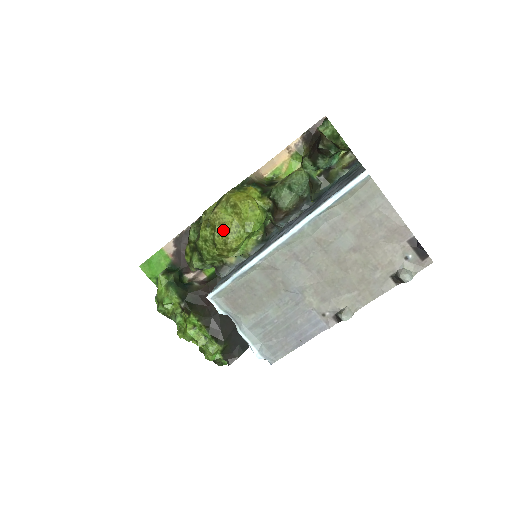
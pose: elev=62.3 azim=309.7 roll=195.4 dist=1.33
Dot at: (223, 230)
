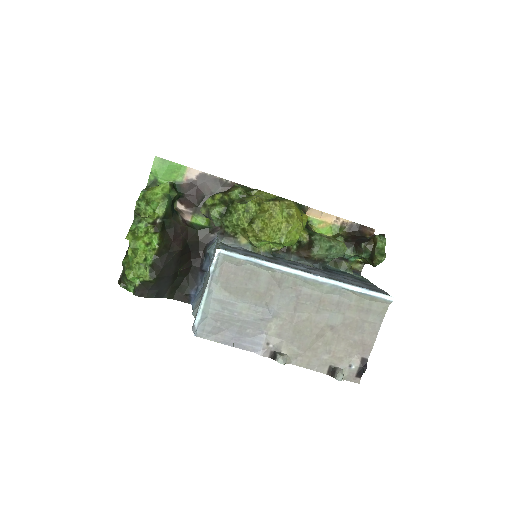
Dot at: (269, 220)
